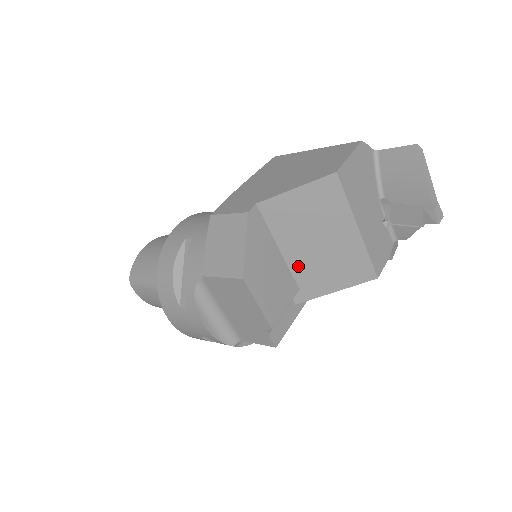
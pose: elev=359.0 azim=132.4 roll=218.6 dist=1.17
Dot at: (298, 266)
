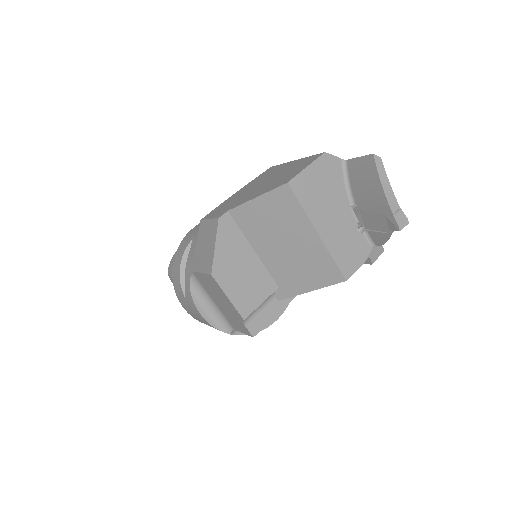
Dot at: (273, 266)
